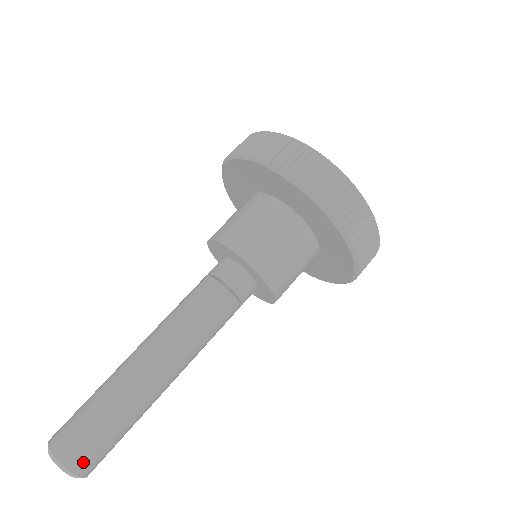
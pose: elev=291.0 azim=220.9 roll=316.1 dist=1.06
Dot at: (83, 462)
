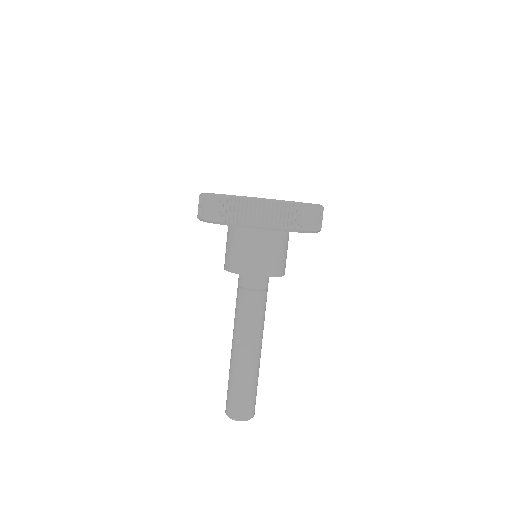
Dot at: (249, 412)
